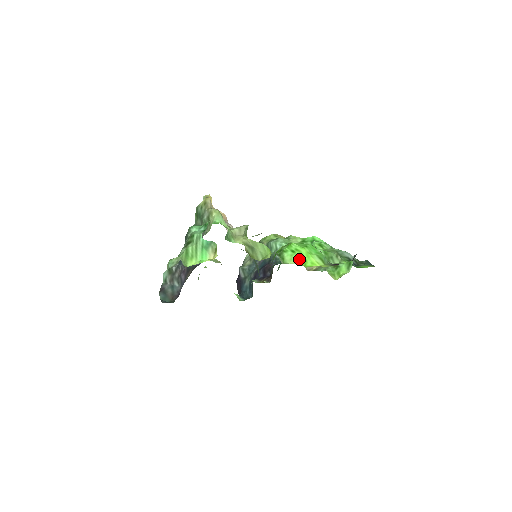
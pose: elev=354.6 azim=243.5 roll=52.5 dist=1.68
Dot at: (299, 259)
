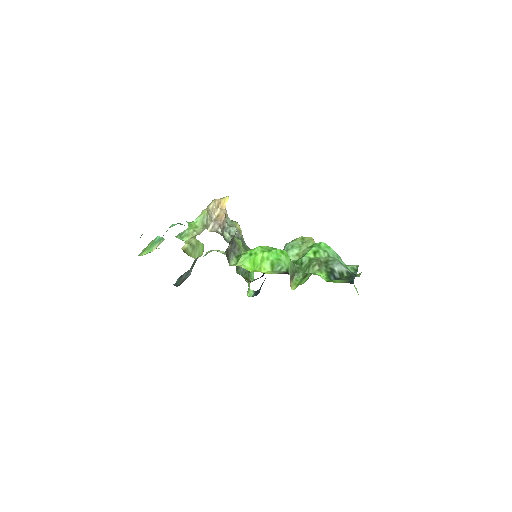
Dot at: (249, 262)
